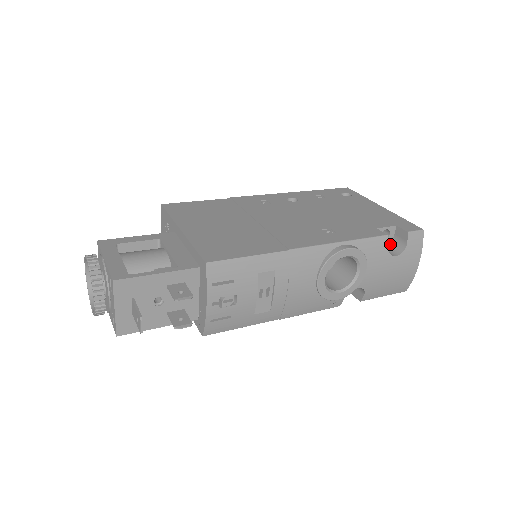
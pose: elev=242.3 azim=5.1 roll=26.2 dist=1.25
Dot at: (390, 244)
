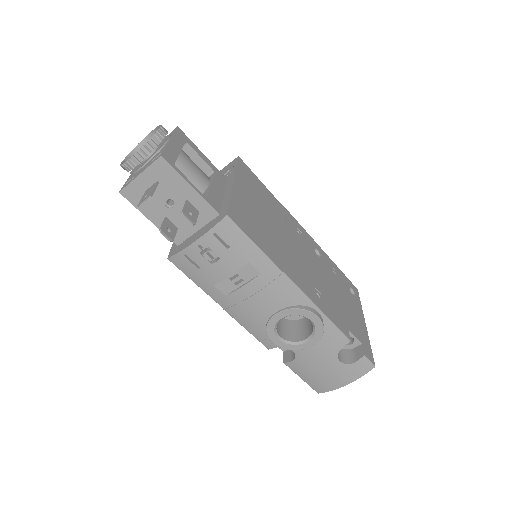
Dot at: (344, 350)
